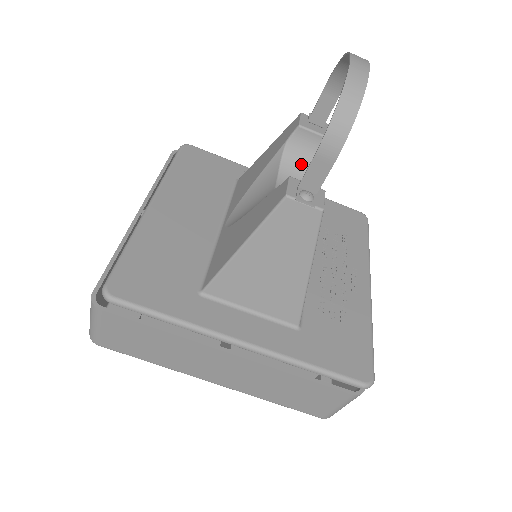
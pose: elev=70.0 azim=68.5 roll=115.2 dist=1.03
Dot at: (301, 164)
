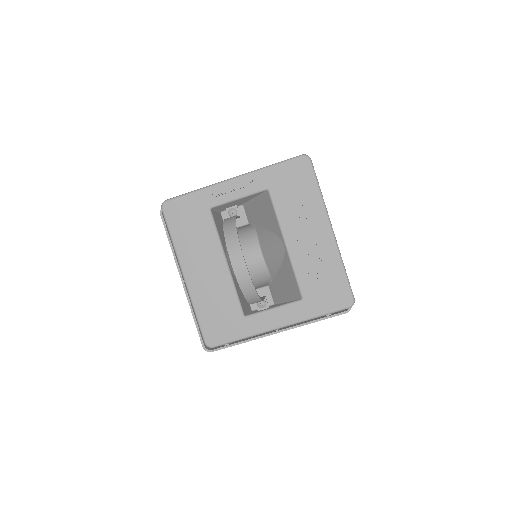
Dot at: (244, 236)
